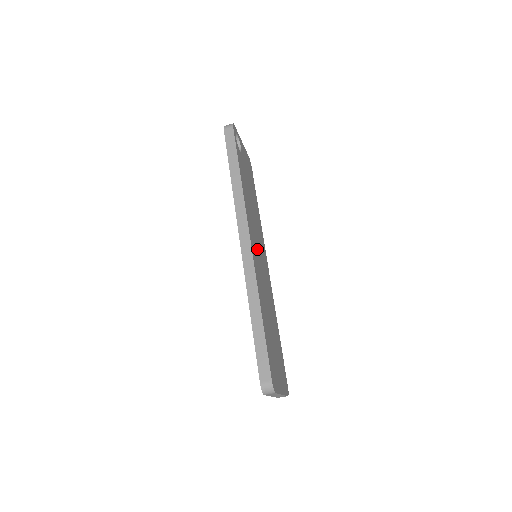
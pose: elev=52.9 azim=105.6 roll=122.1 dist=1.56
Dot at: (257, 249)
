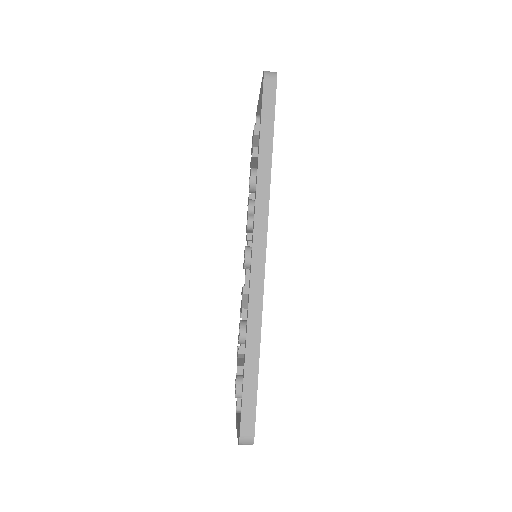
Dot at: occluded
